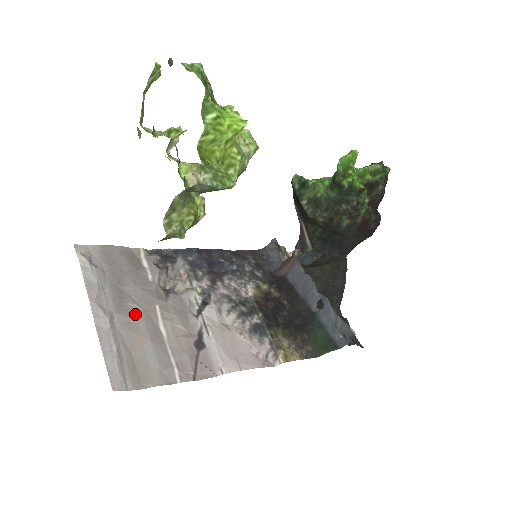
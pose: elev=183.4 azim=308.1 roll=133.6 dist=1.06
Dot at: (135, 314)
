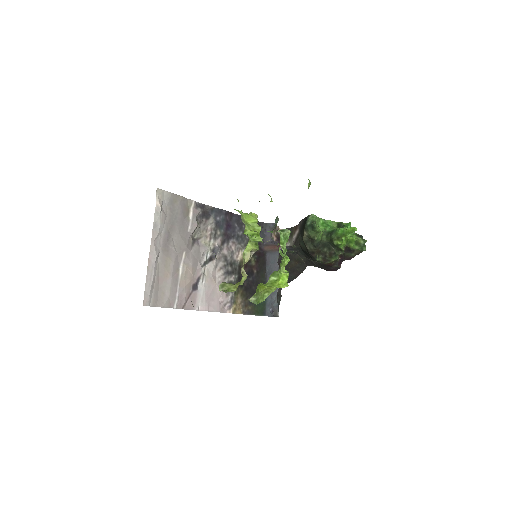
Dot at: (171, 255)
